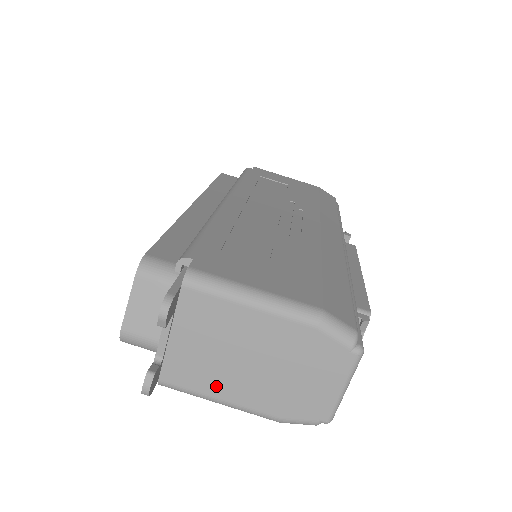
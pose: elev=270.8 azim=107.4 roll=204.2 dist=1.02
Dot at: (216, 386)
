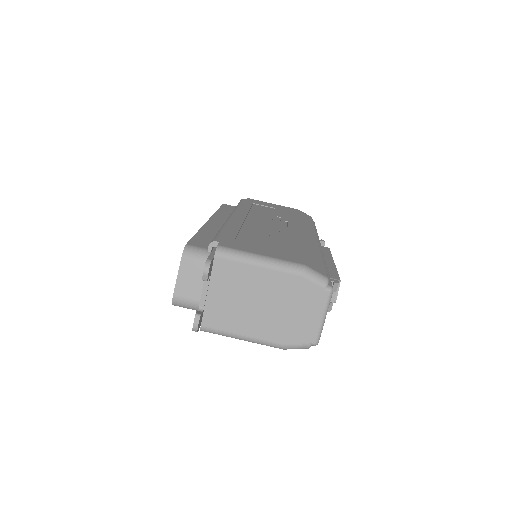
Dot at: (240, 325)
